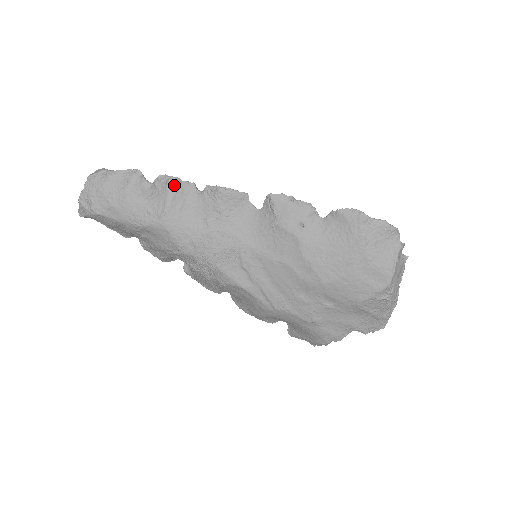
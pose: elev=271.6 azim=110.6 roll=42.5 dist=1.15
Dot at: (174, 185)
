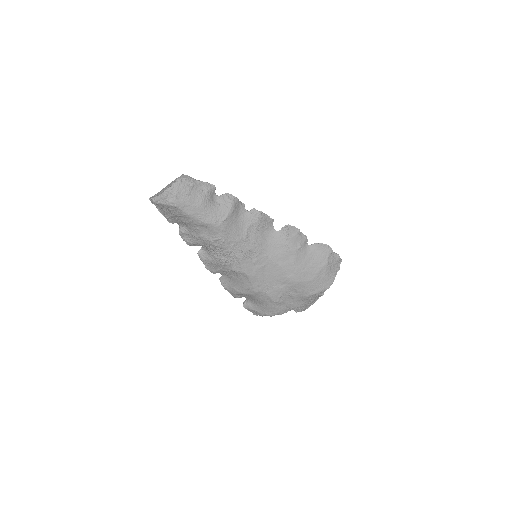
Dot at: (236, 203)
